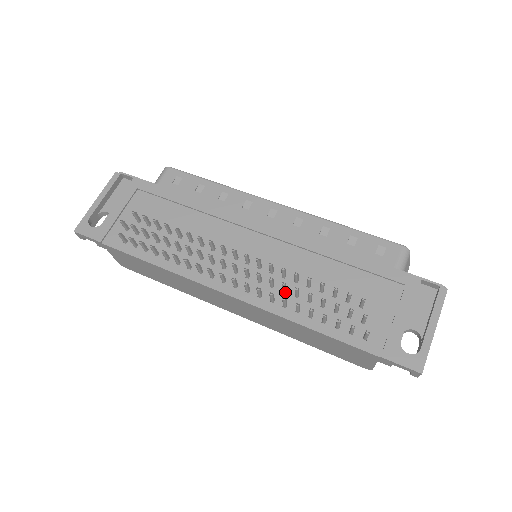
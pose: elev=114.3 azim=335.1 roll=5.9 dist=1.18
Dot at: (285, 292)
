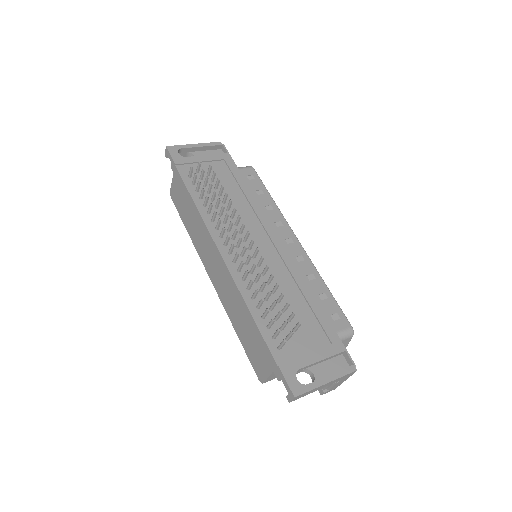
Dot at: (255, 282)
